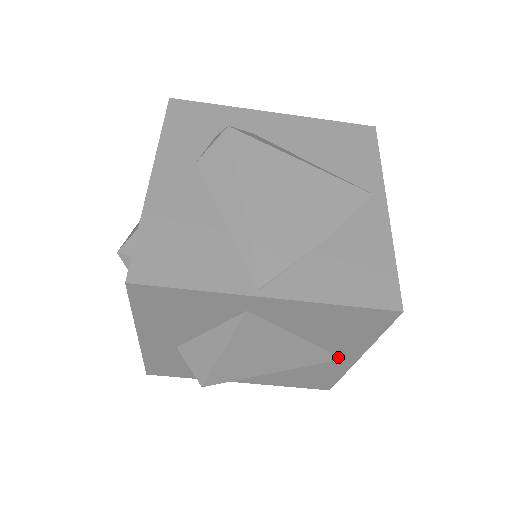
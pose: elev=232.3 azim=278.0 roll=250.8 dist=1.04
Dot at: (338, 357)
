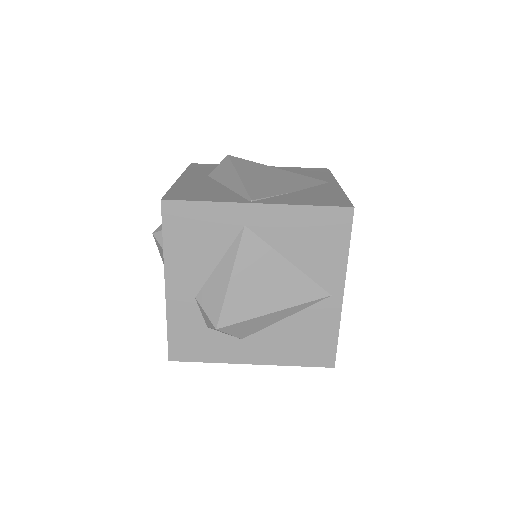
Dot at: (326, 293)
